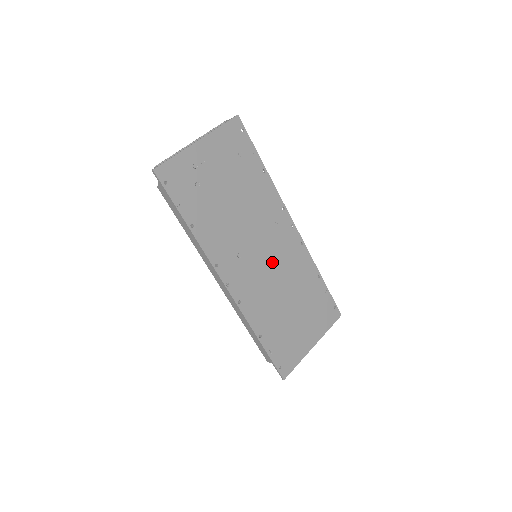
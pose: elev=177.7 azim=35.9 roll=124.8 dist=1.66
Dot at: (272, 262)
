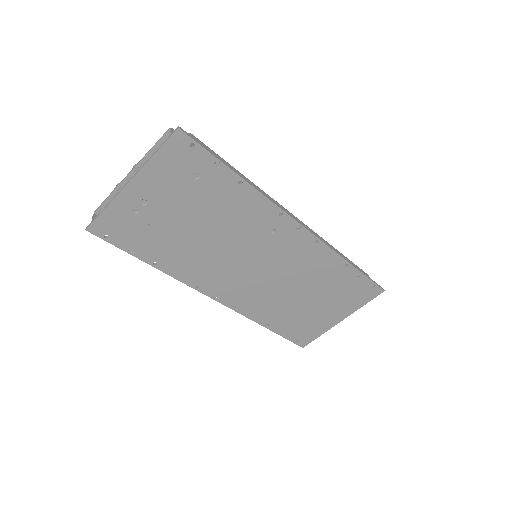
Dot at: (272, 268)
